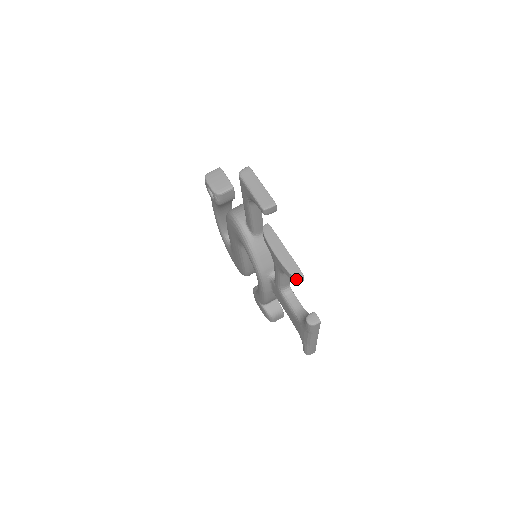
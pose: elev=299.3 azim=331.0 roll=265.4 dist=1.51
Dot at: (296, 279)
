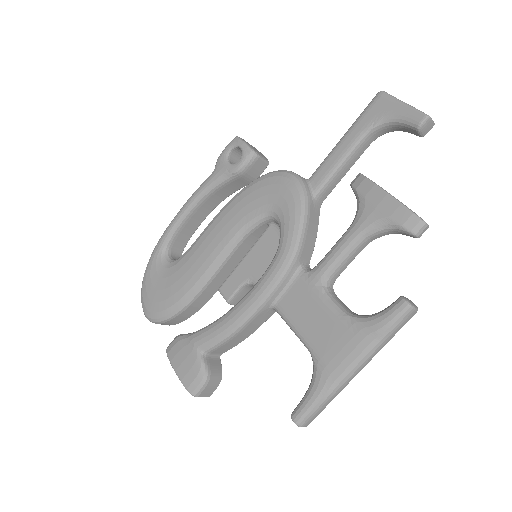
Dot at: (421, 224)
